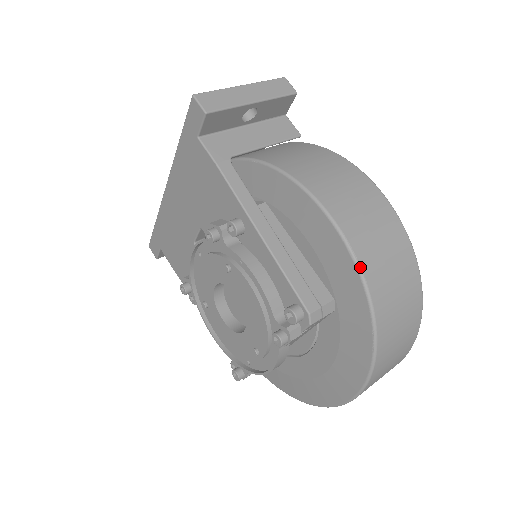
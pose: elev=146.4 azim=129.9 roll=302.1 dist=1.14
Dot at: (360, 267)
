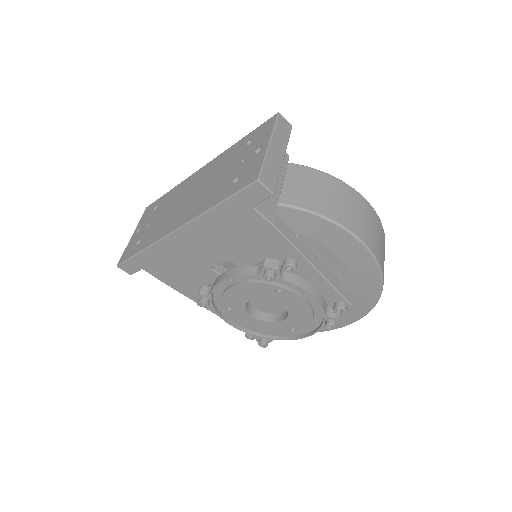
Dot at: (381, 267)
